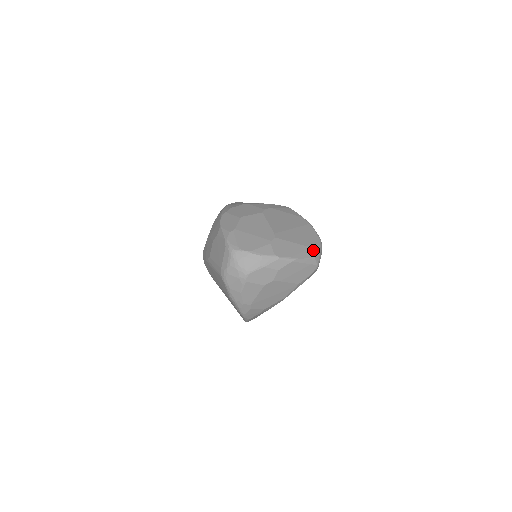
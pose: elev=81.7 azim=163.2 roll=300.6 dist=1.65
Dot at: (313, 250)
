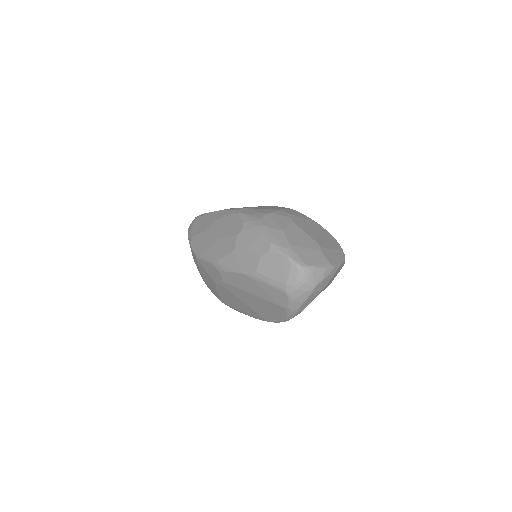
Dot at: (342, 252)
